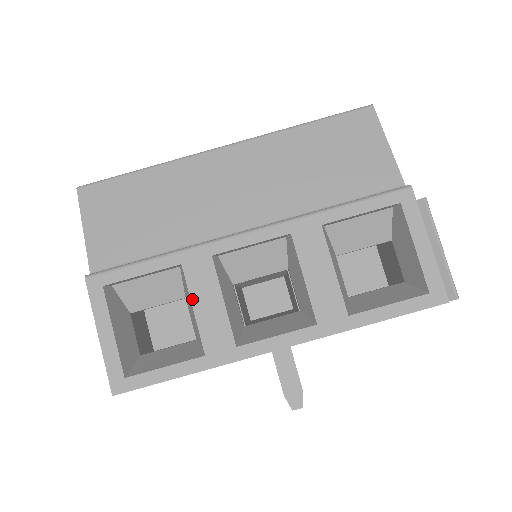
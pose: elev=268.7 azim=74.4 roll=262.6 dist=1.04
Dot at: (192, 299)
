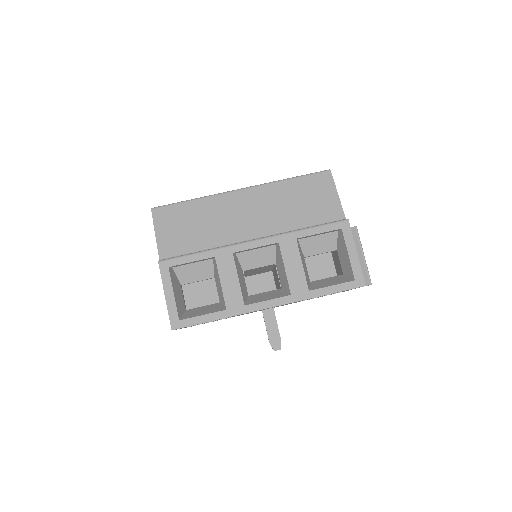
Dot at: (220, 277)
